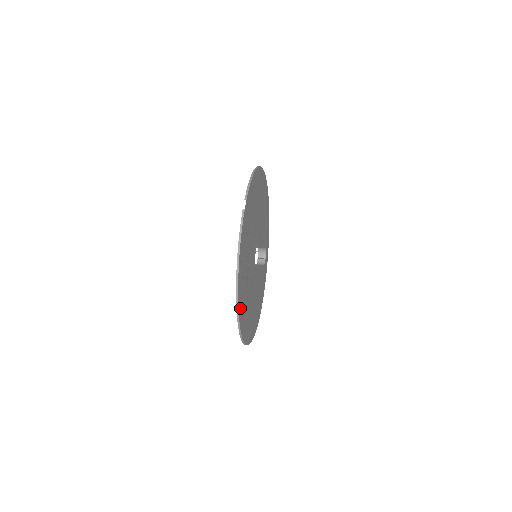
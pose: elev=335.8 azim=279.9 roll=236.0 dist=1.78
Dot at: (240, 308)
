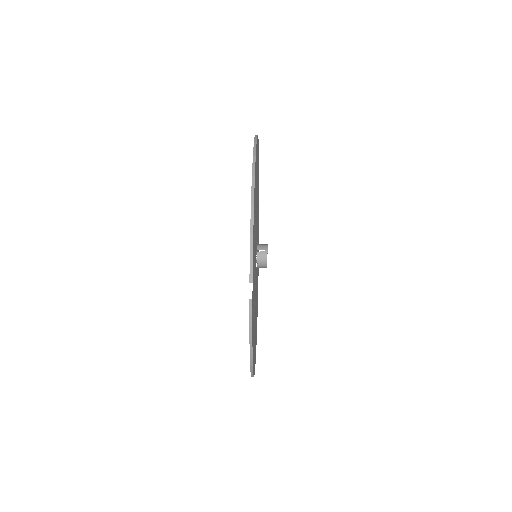
Dot at: occluded
